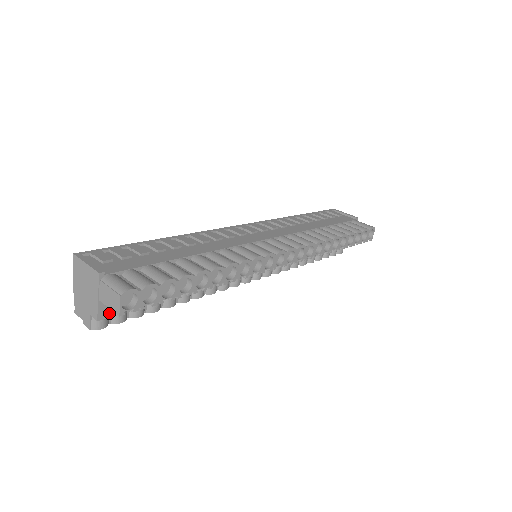
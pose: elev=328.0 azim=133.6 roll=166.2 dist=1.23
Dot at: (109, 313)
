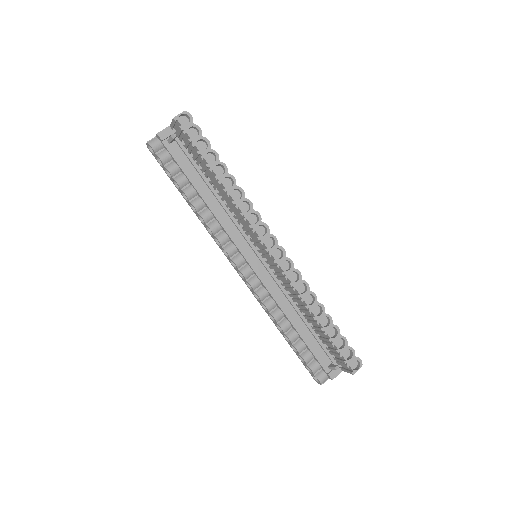
Dot at: (164, 142)
